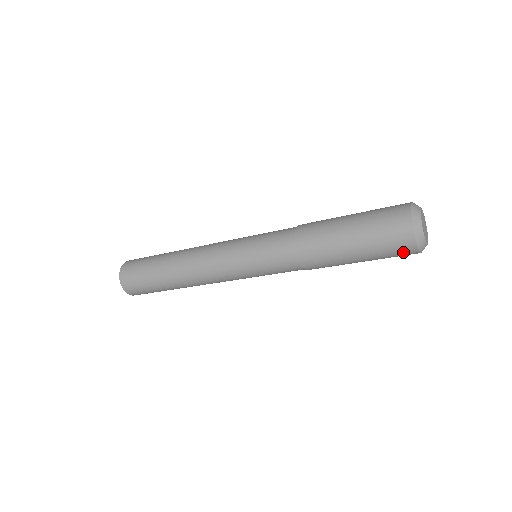
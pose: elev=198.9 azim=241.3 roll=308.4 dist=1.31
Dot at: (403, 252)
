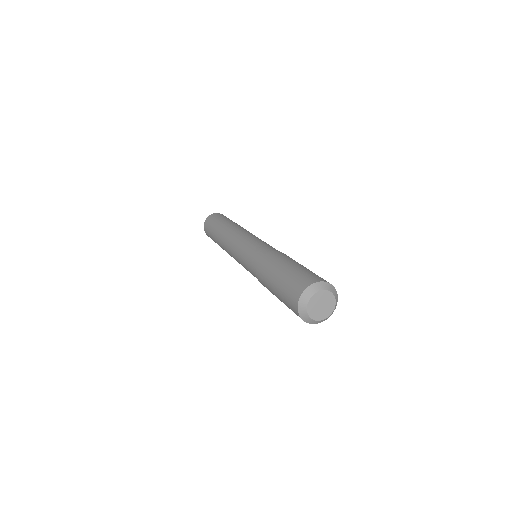
Dot at: (297, 315)
